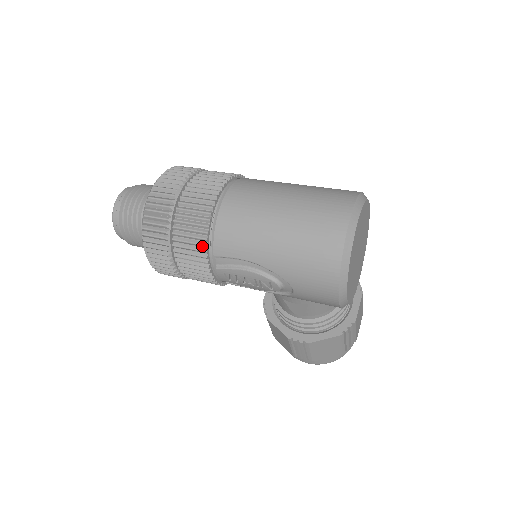
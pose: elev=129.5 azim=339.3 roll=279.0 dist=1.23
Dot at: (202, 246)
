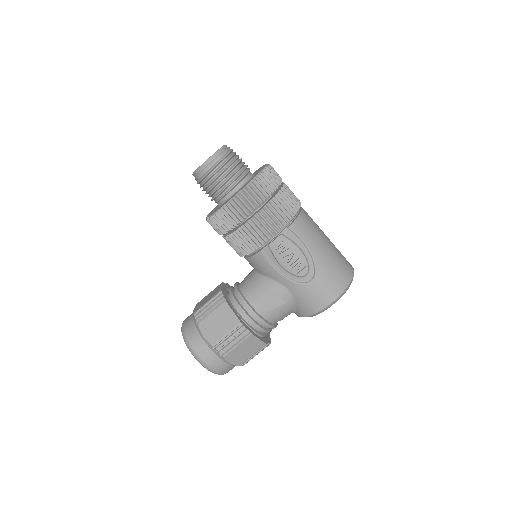
Dot at: (288, 216)
